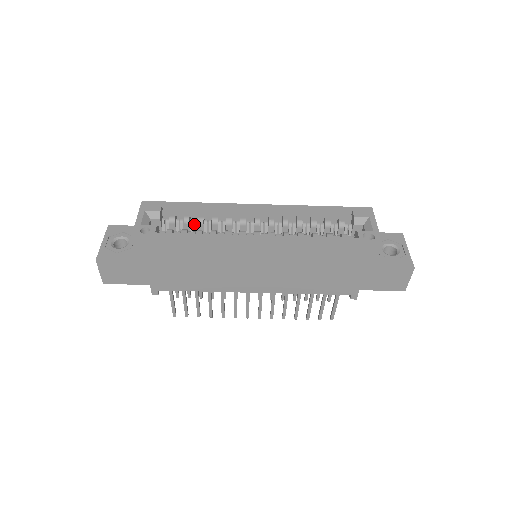
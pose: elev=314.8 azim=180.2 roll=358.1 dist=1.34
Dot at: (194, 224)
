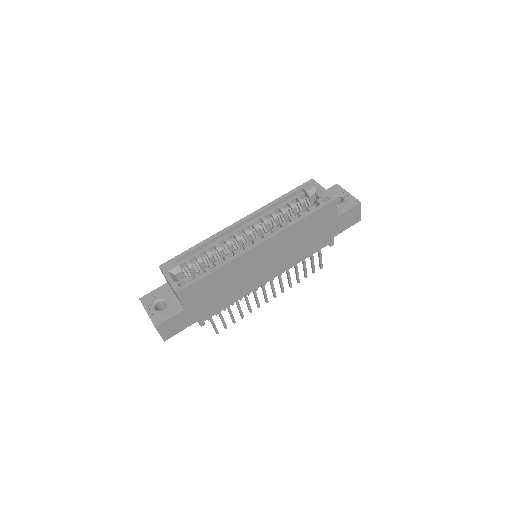
Dot at: occluded
